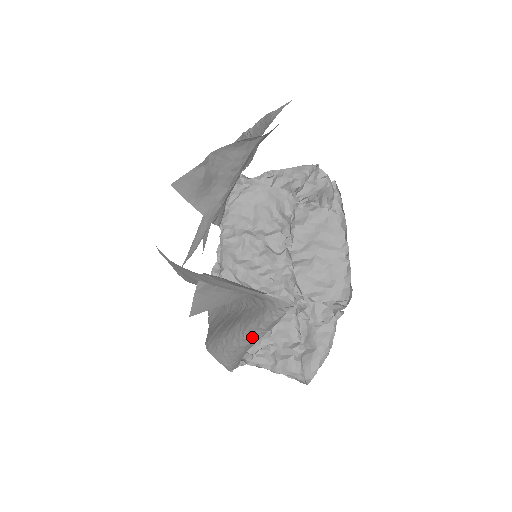
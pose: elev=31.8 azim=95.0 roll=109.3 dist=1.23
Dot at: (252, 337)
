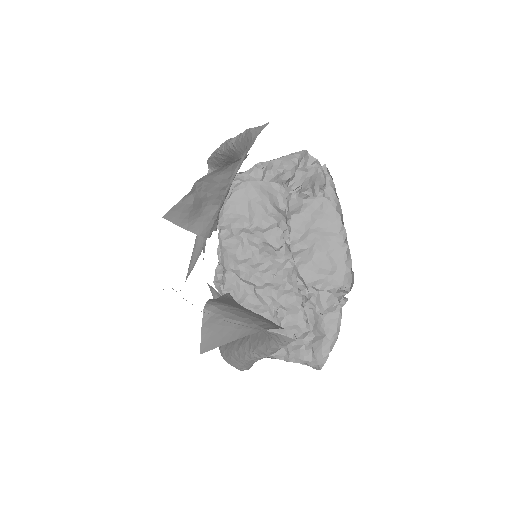
Dot at: (262, 356)
